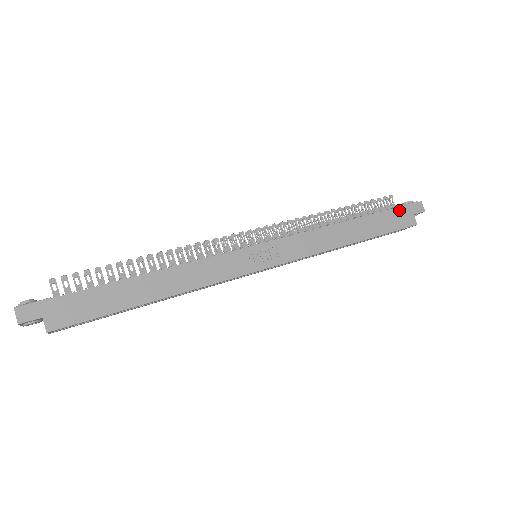
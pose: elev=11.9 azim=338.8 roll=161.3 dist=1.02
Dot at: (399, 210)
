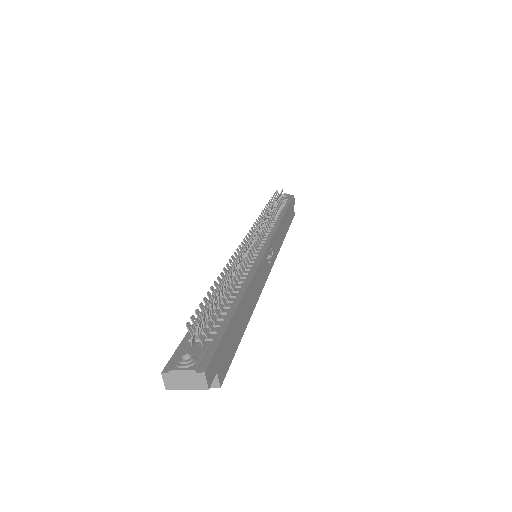
Dot at: (291, 204)
